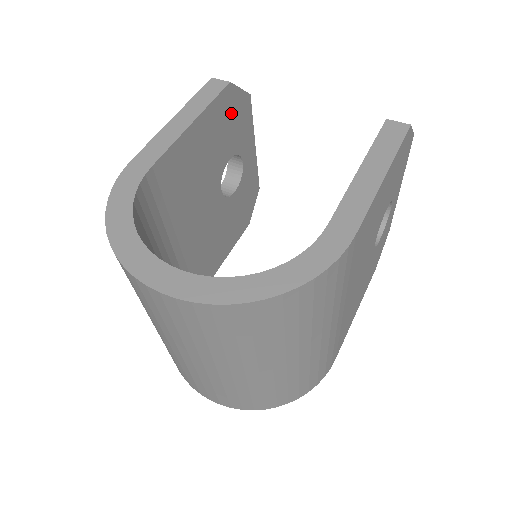
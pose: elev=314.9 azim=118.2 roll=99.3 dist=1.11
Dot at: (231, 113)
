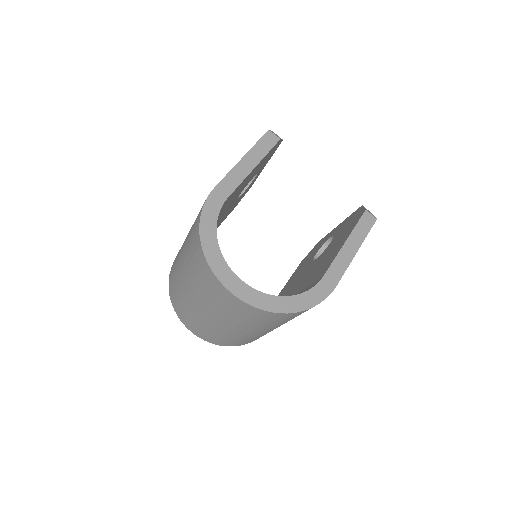
Dot at: occluded
